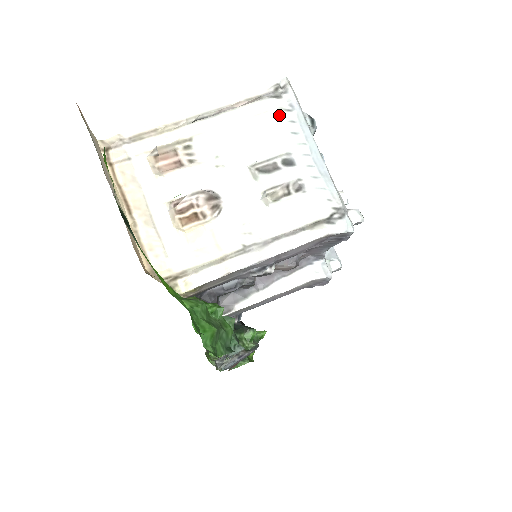
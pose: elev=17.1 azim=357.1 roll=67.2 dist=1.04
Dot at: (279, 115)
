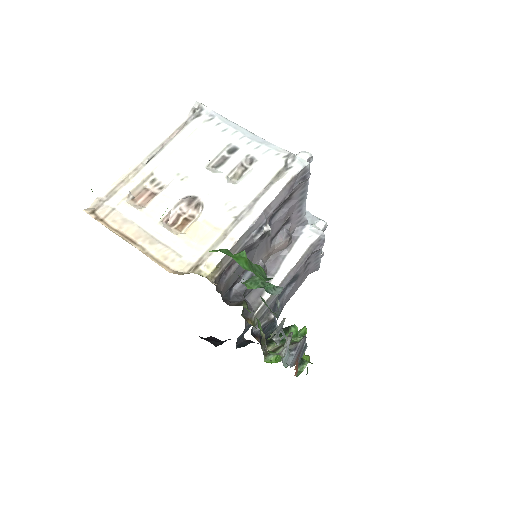
Dot at: (206, 126)
